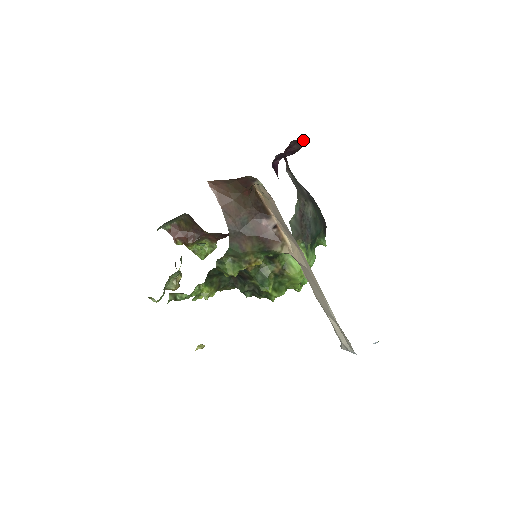
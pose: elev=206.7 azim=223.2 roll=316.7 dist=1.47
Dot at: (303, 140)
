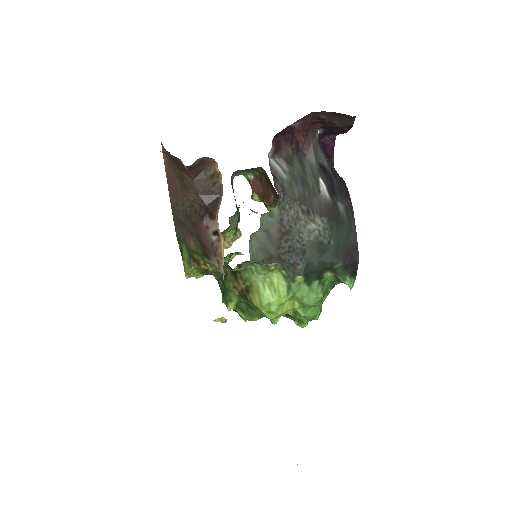
Dot at: (349, 115)
